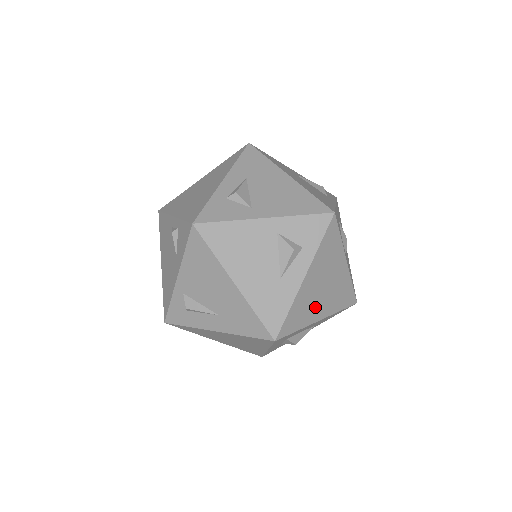
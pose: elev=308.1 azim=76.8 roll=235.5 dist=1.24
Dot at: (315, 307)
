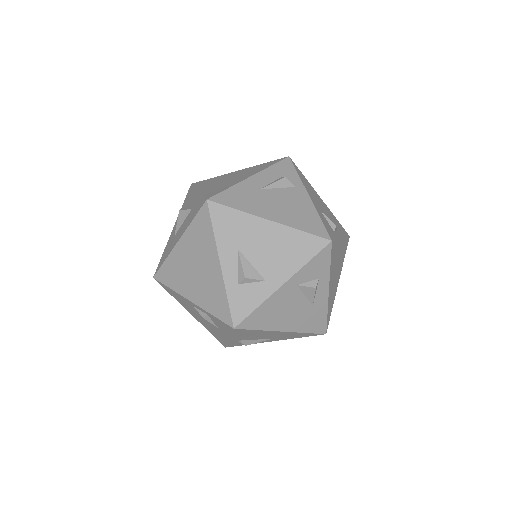
Dot at: (335, 286)
